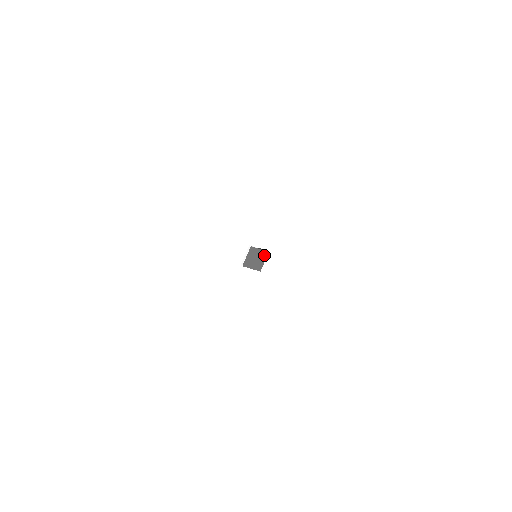
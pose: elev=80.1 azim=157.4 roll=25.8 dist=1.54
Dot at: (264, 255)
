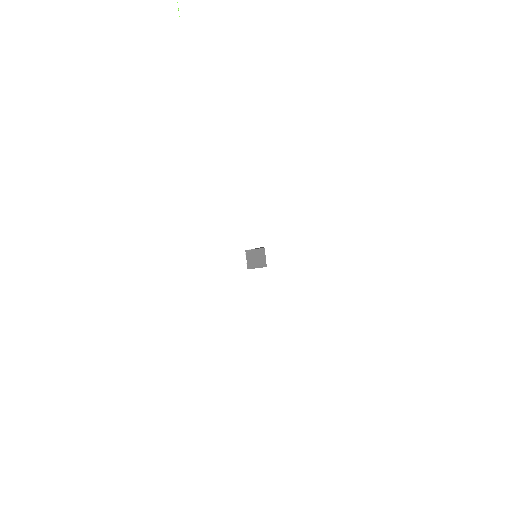
Dot at: (262, 252)
